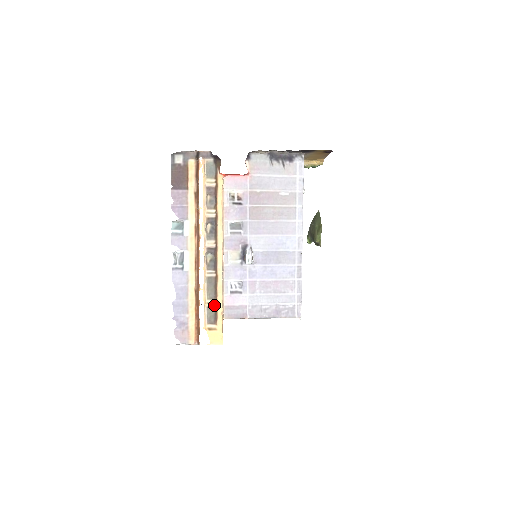
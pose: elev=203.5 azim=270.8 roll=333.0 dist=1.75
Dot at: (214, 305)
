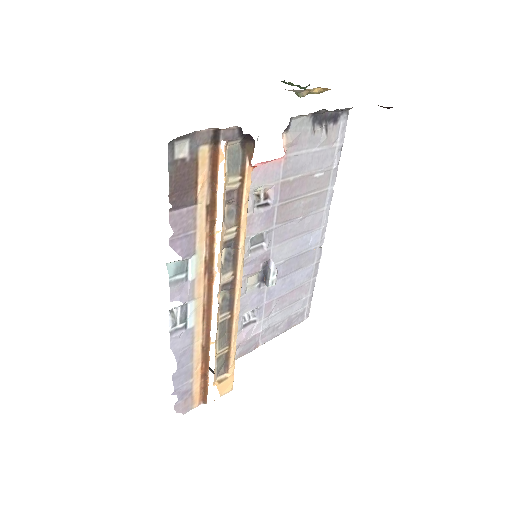
Dot at: (225, 352)
